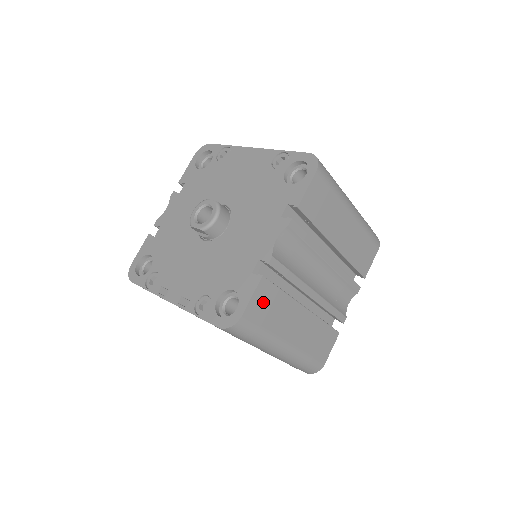
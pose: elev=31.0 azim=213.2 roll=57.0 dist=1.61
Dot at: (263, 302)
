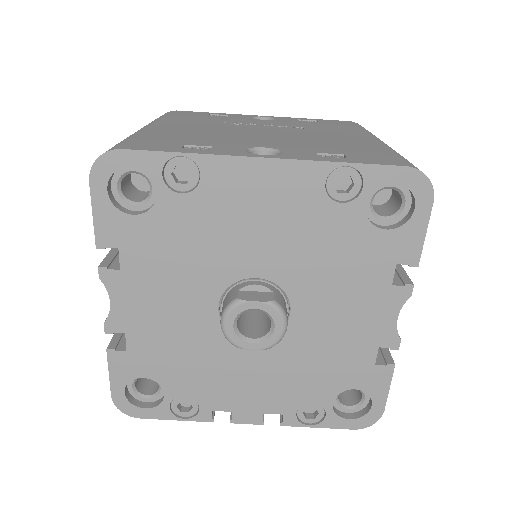
Dot at: occluded
